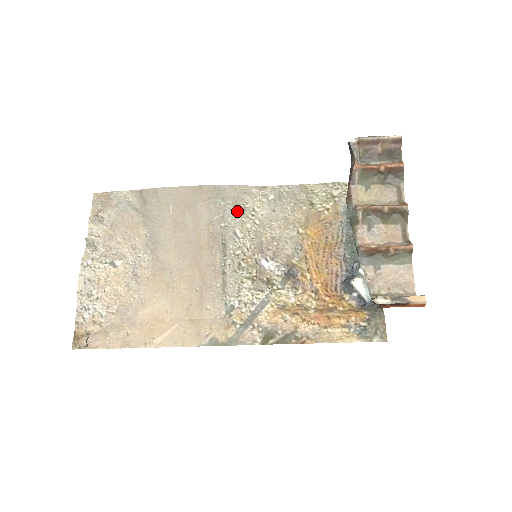
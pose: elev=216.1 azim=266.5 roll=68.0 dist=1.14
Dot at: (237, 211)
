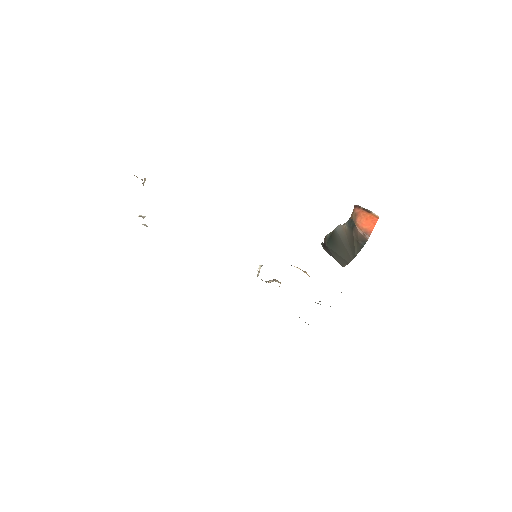
Dot at: occluded
